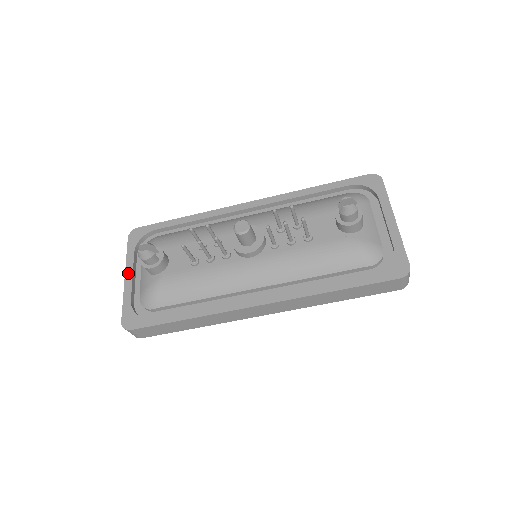
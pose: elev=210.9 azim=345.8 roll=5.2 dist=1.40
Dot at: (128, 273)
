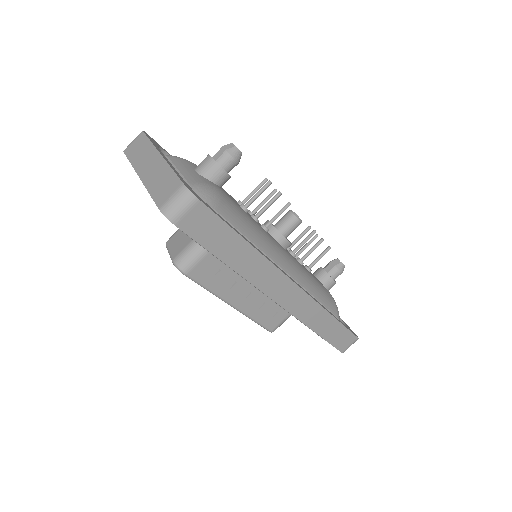
Dot at: (163, 155)
